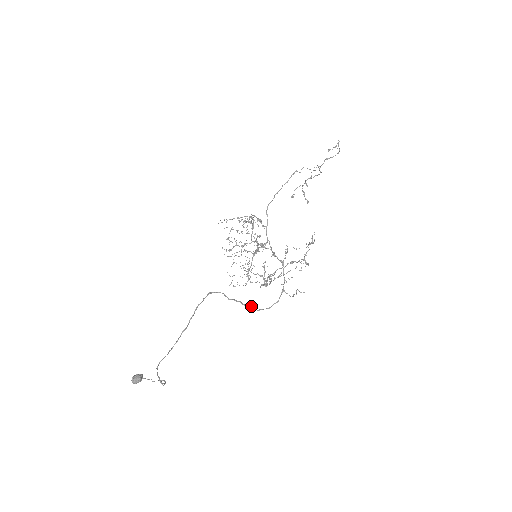
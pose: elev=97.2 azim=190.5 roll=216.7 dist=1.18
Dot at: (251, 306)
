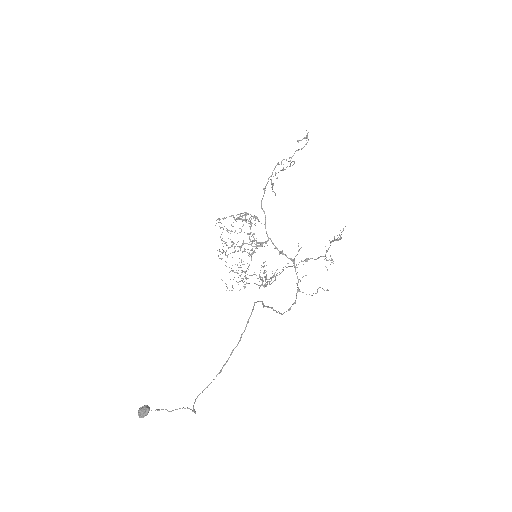
Dot at: occluded
